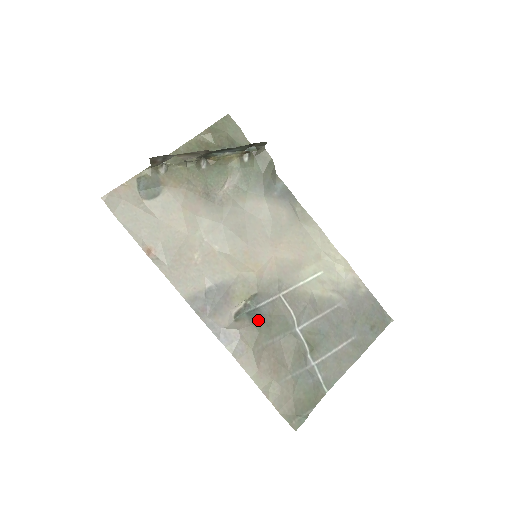
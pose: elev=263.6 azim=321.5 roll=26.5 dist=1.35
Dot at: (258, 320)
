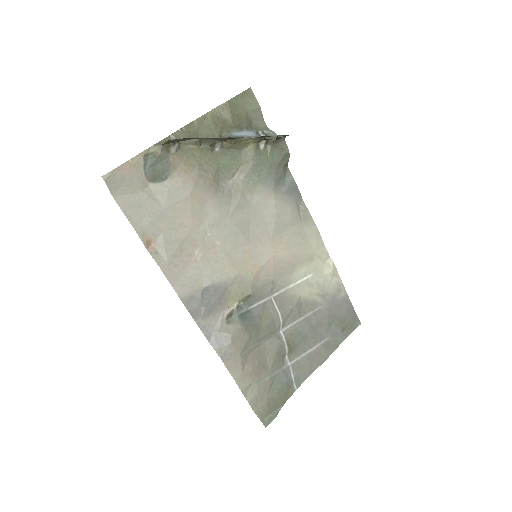
Dot at: (249, 324)
